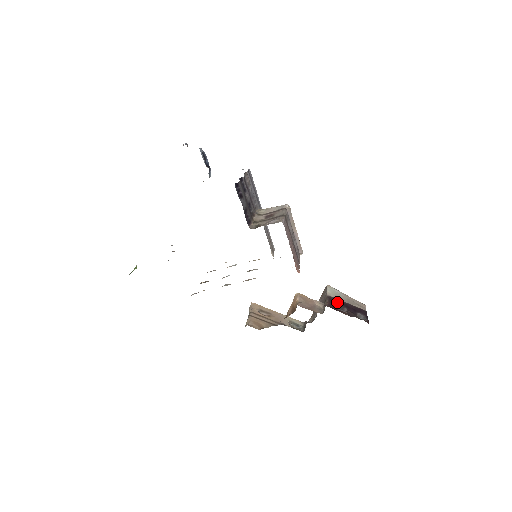
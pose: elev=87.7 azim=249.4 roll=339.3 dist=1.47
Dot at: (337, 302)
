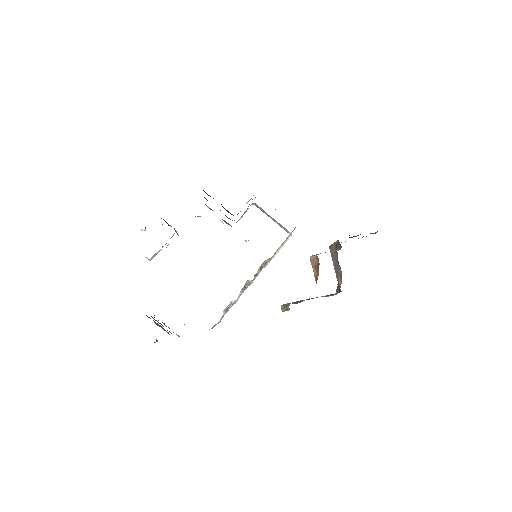
Dot at: occluded
